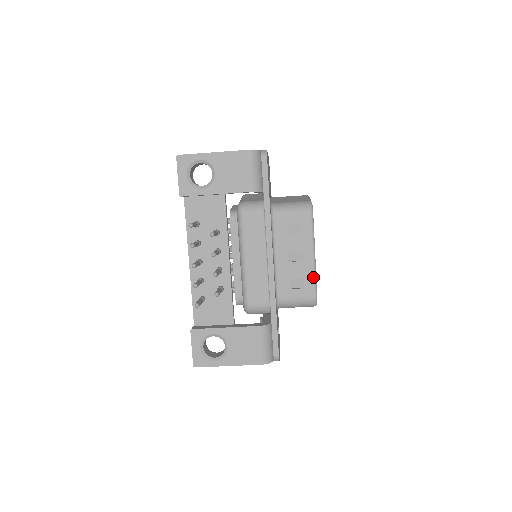
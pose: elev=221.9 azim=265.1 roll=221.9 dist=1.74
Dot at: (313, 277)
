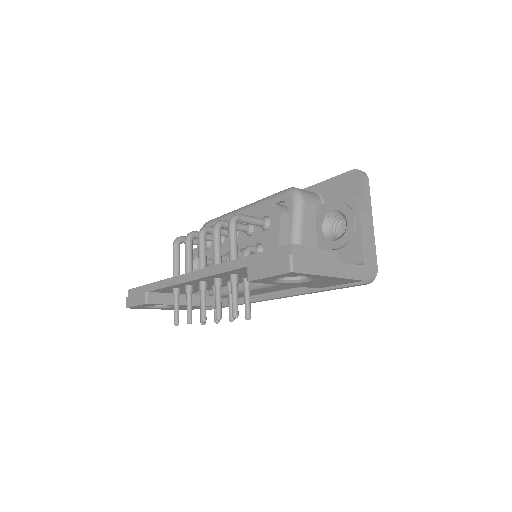
Dot at: occluded
